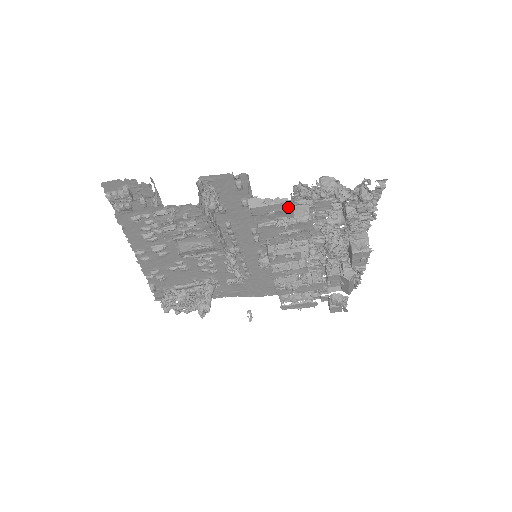
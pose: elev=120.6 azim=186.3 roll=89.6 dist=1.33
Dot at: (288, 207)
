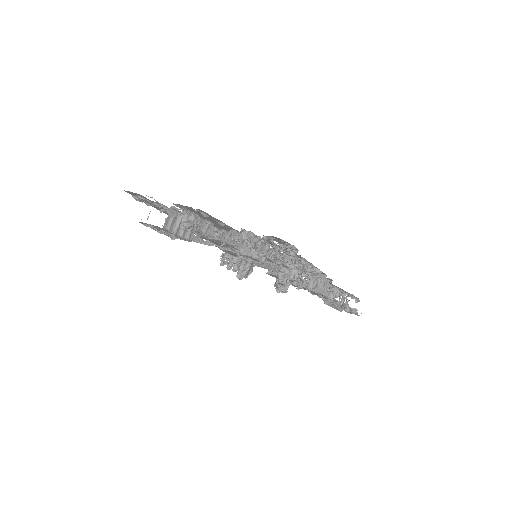
Dot at: (228, 245)
